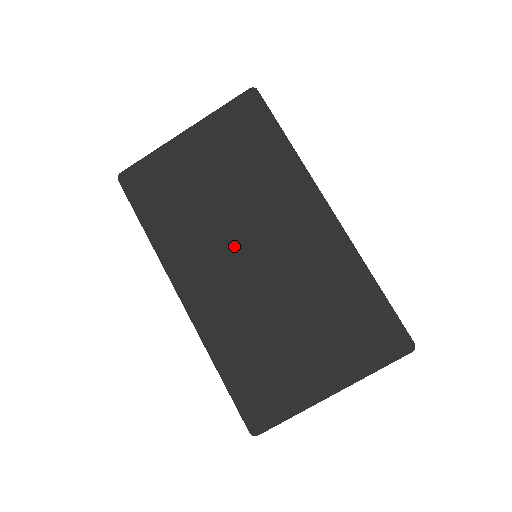
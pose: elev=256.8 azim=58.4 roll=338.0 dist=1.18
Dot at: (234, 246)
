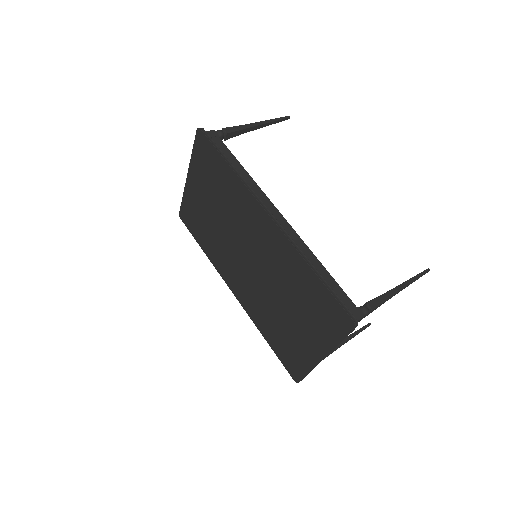
Dot at: (238, 254)
